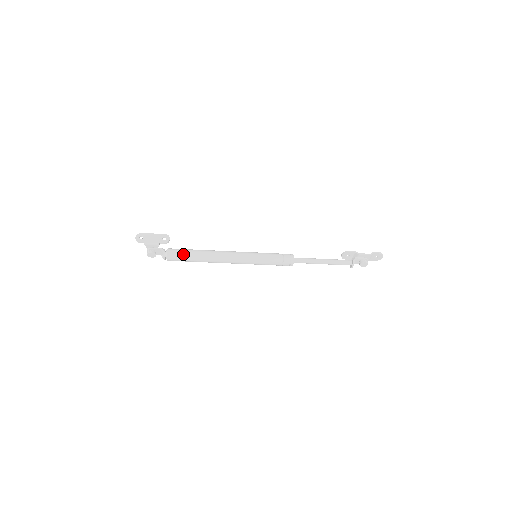
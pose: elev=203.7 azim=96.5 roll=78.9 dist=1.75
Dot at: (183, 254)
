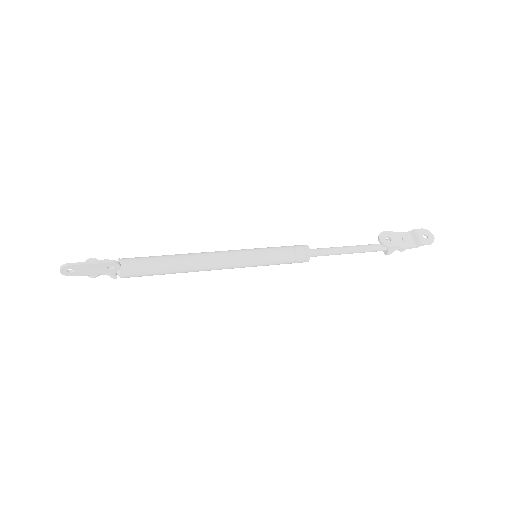
Dot at: occluded
